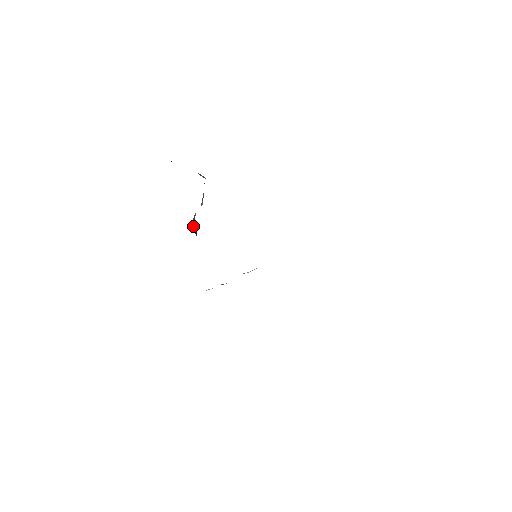
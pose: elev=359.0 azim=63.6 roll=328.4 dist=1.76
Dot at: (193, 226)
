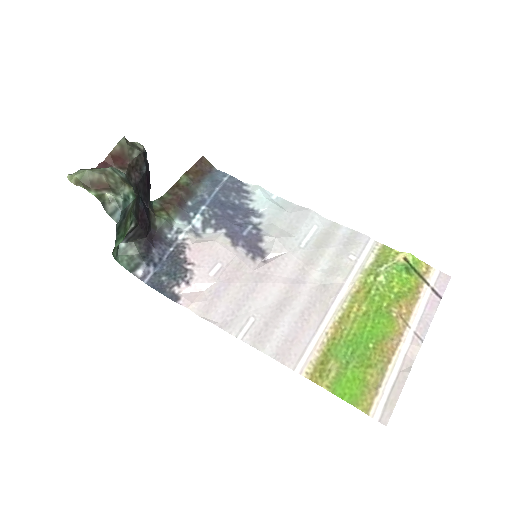
Dot at: (131, 236)
